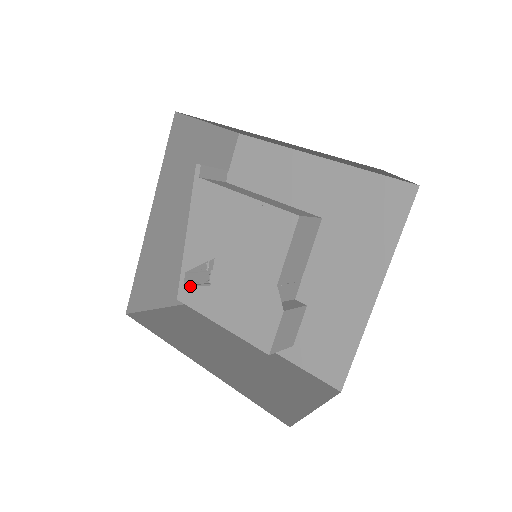
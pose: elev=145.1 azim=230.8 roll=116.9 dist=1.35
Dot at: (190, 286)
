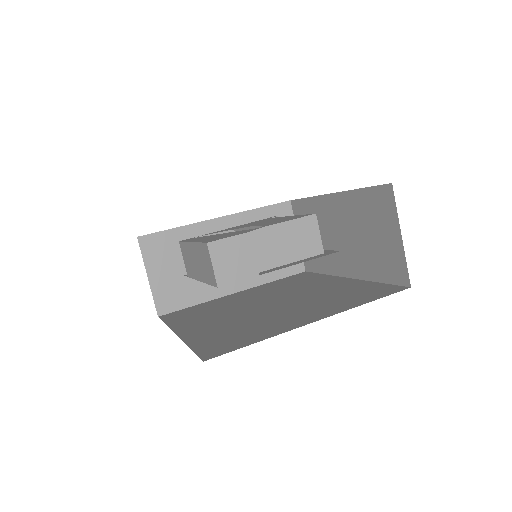
Dot at: (198, 237)
